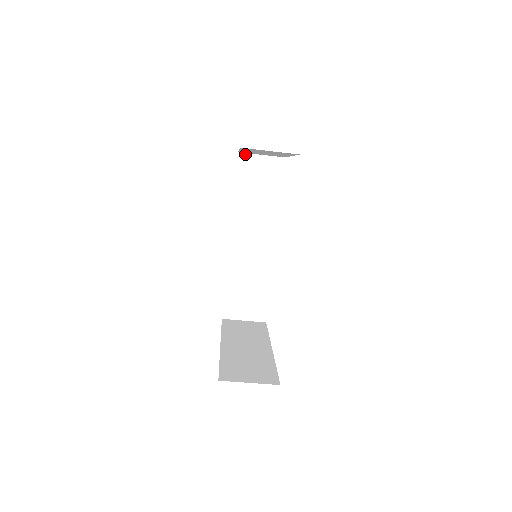
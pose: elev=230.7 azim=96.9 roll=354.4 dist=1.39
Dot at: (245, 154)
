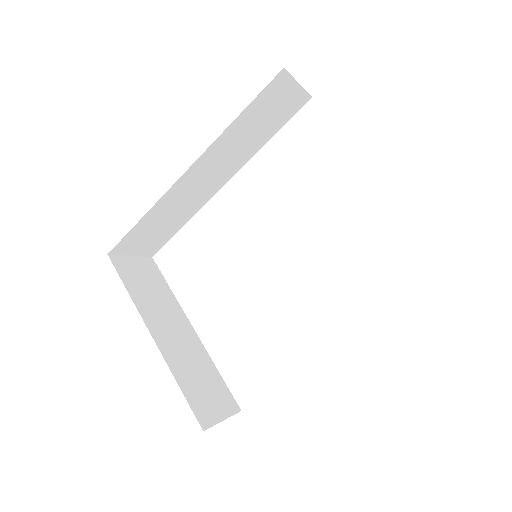
Dot at: (288, 74)
